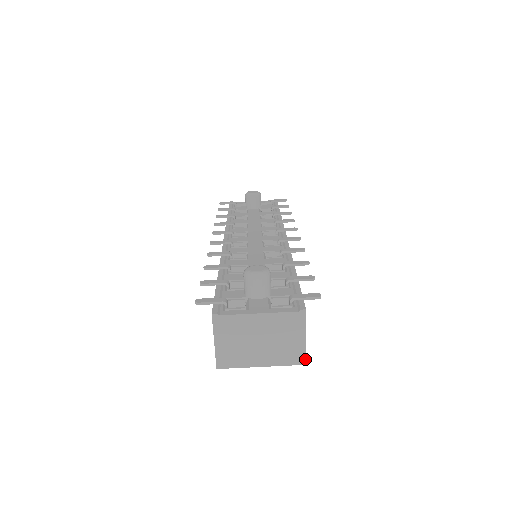
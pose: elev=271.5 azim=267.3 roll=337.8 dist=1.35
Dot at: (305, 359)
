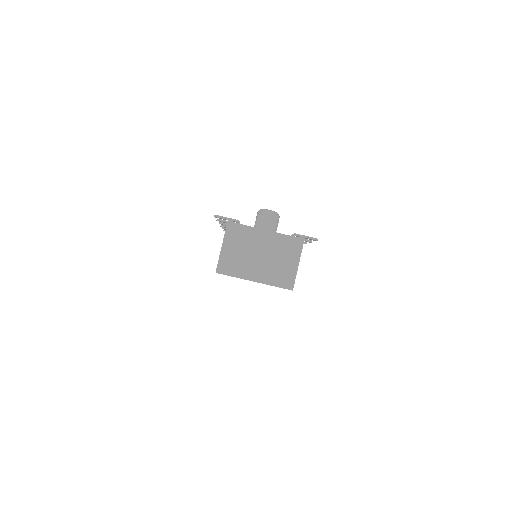
Dot at: (293, 285)
